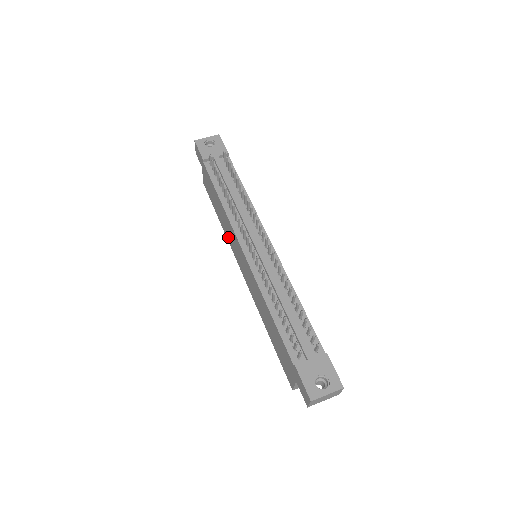
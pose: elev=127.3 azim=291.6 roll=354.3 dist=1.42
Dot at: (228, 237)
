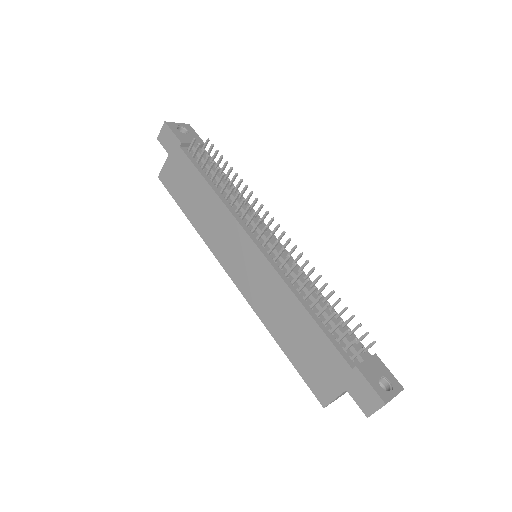
Dot at: (209, 236)
